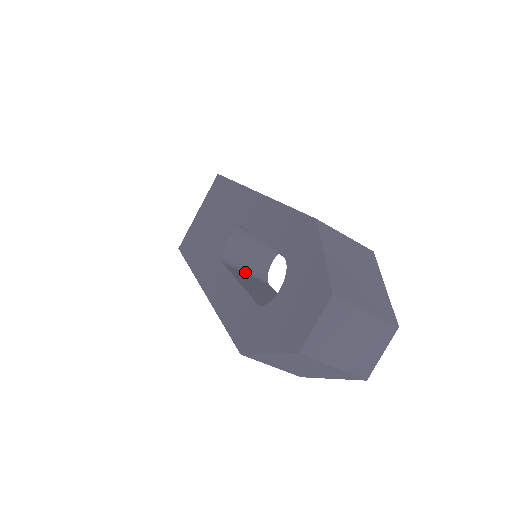
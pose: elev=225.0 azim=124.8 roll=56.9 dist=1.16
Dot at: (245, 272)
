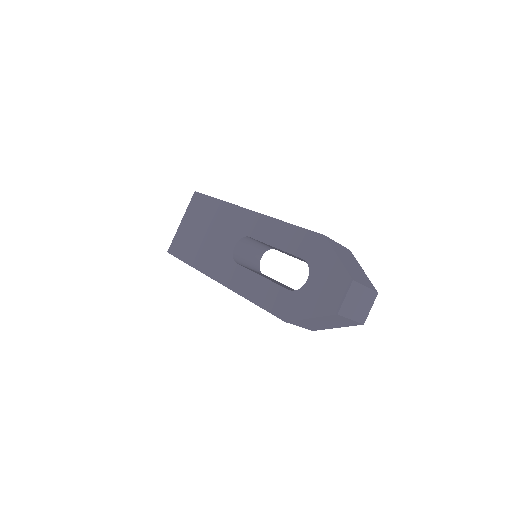
Dot at: (249, 268)
